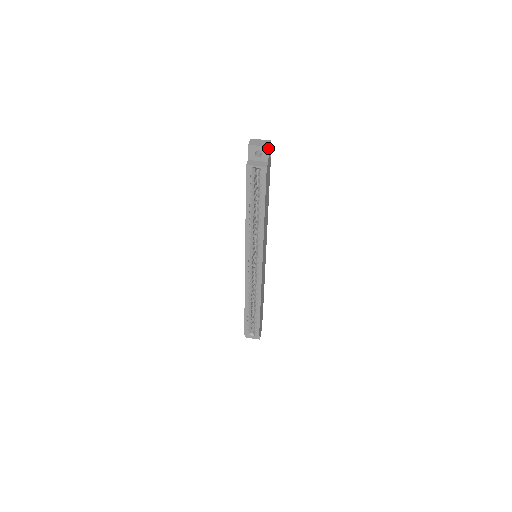
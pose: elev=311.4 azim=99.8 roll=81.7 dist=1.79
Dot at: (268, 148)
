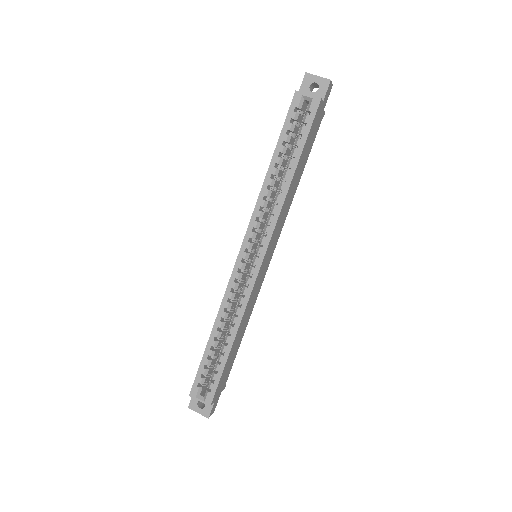
Dot at: (329, 81)
